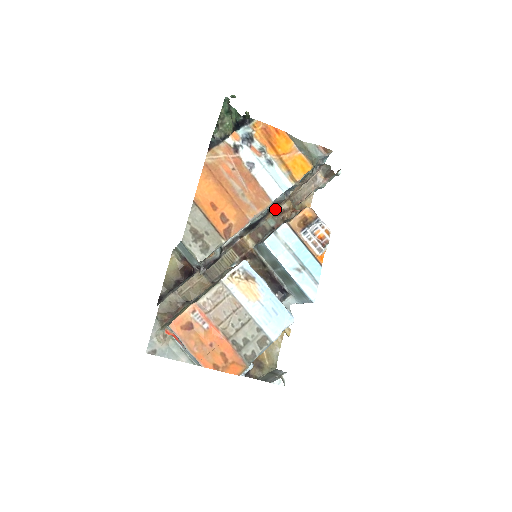
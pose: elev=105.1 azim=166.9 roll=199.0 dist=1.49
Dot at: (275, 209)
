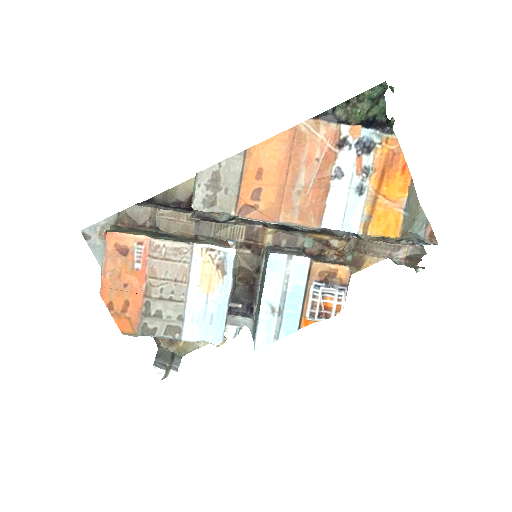
Dot at: (323, 235)
